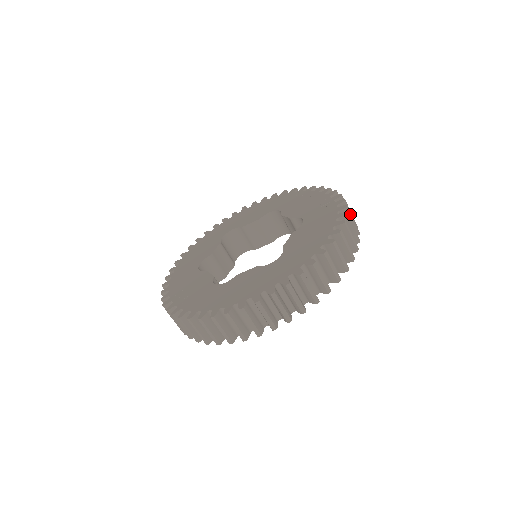
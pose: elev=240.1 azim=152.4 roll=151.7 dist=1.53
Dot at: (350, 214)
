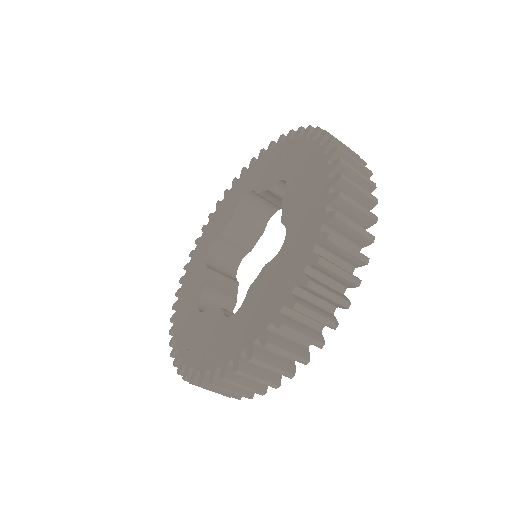
Dot at: (335, 138)
